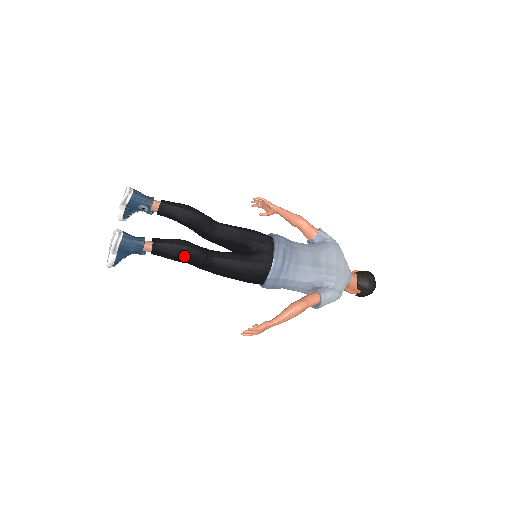
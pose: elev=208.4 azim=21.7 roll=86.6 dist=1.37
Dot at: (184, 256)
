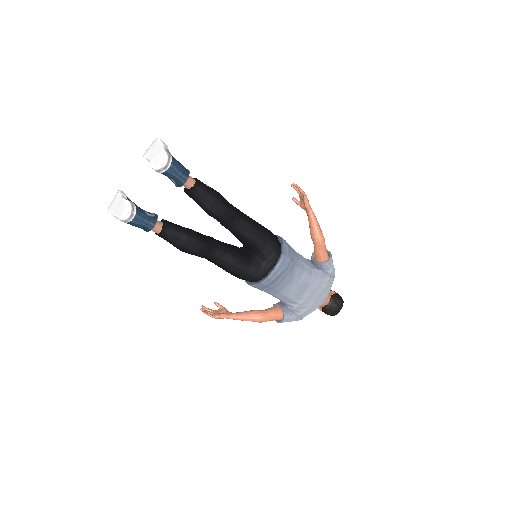
Dot at: (185, 251)
